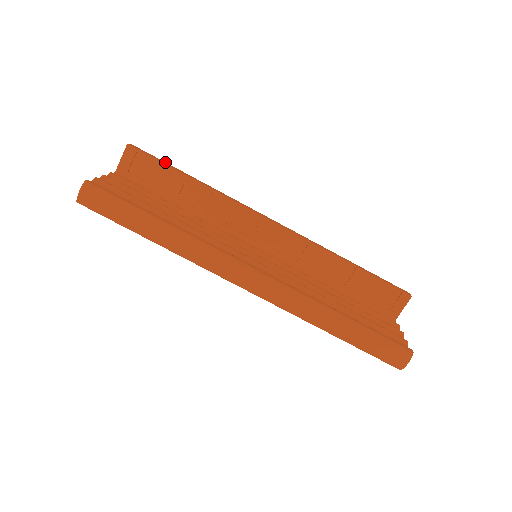
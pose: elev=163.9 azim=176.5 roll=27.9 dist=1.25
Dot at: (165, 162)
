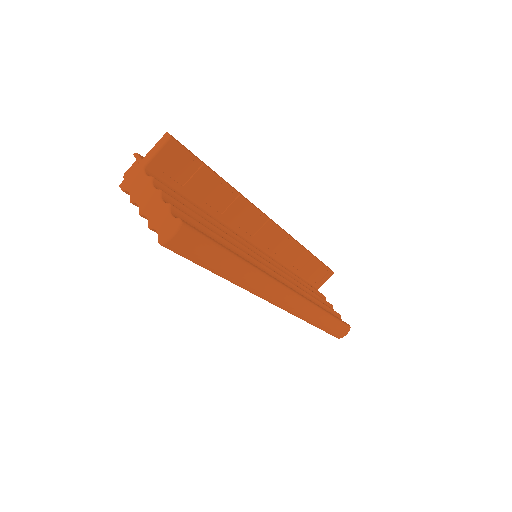
Dot at: occluded
